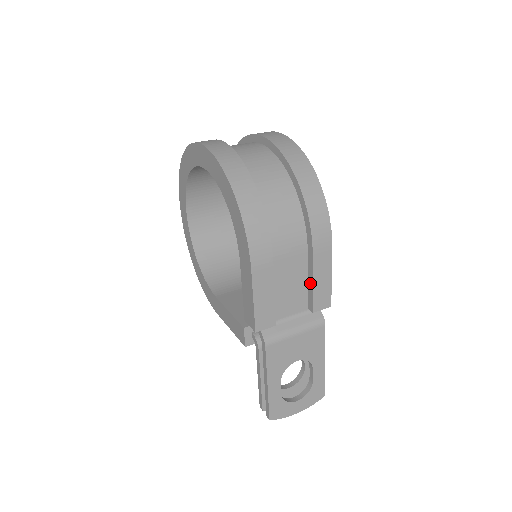
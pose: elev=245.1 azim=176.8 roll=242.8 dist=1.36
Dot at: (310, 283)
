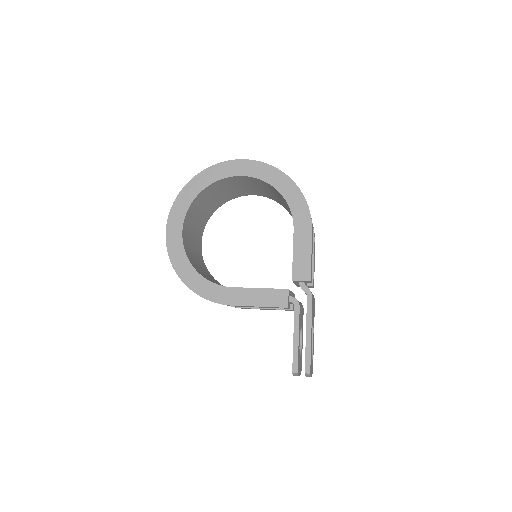
Dot at: occluded
